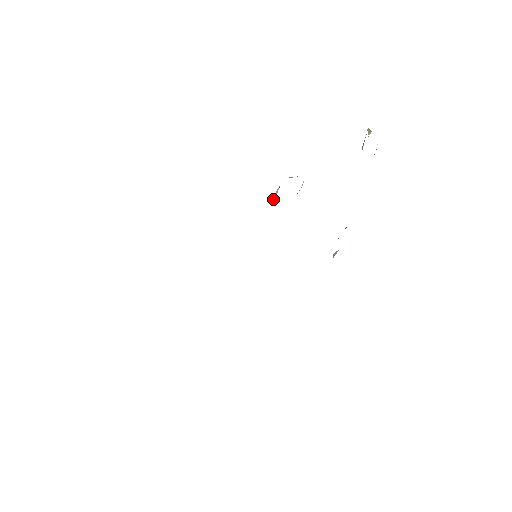
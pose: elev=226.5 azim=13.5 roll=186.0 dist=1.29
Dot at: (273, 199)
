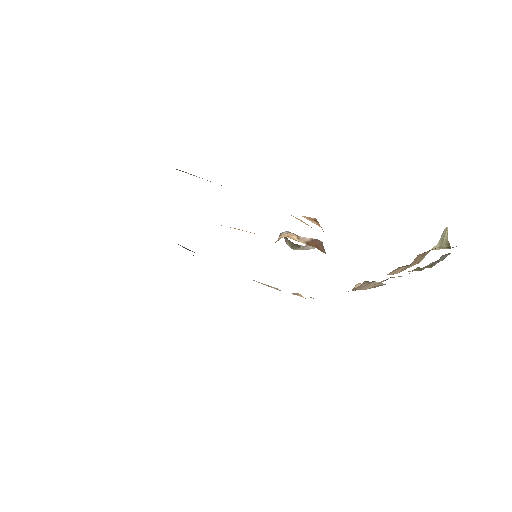
Dot at: occluded
